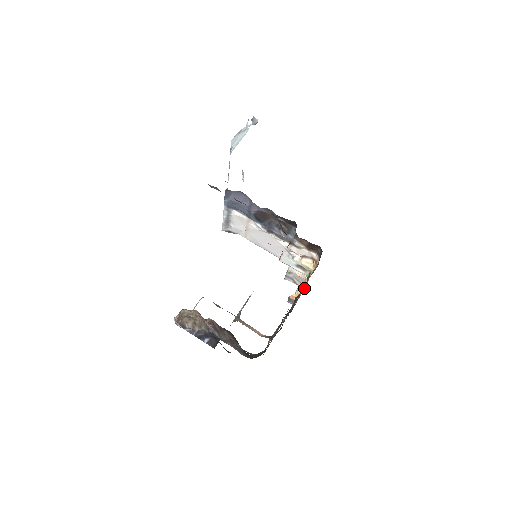
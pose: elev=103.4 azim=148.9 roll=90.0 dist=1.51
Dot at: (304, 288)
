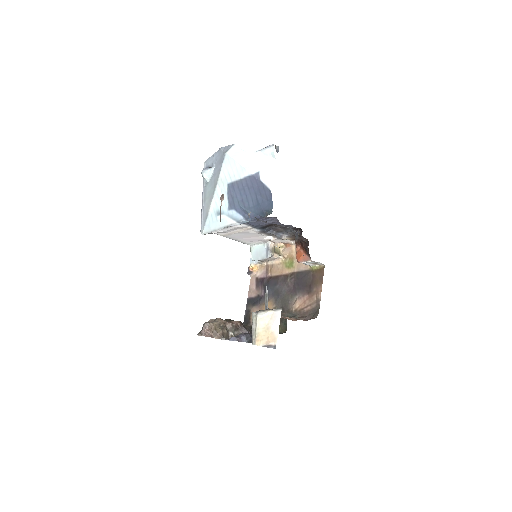
Dot at: (269, 263)
